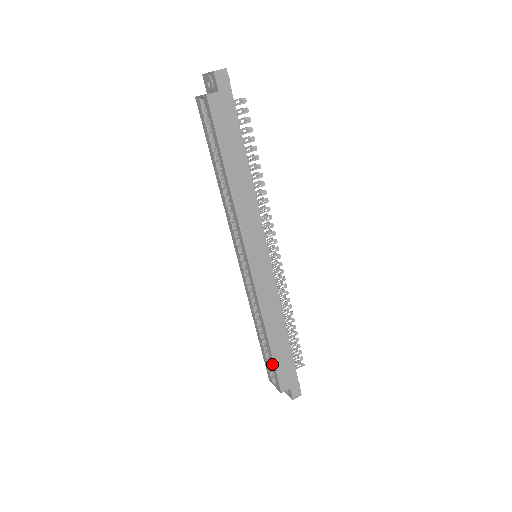
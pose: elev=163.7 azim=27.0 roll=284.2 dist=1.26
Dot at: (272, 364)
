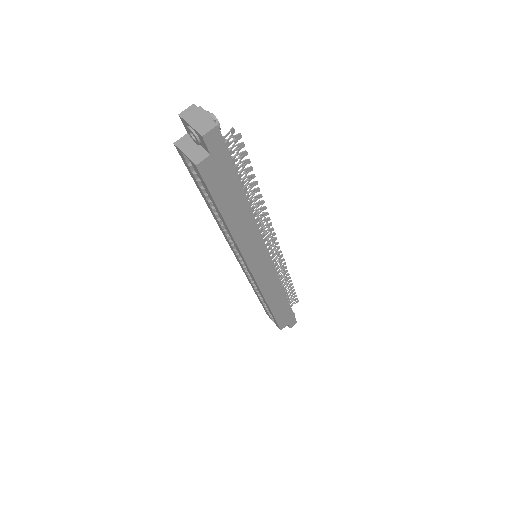
Dot at: (273, 317)
